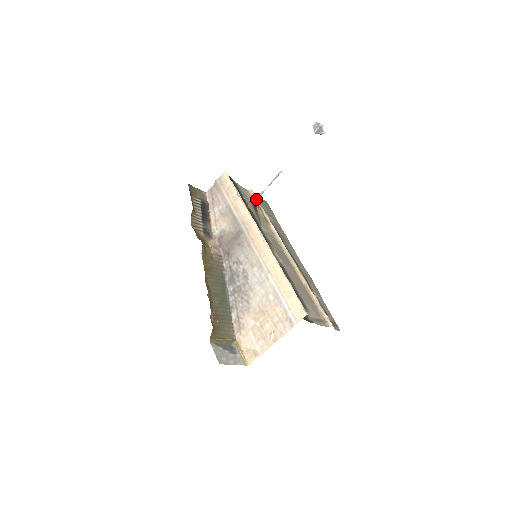
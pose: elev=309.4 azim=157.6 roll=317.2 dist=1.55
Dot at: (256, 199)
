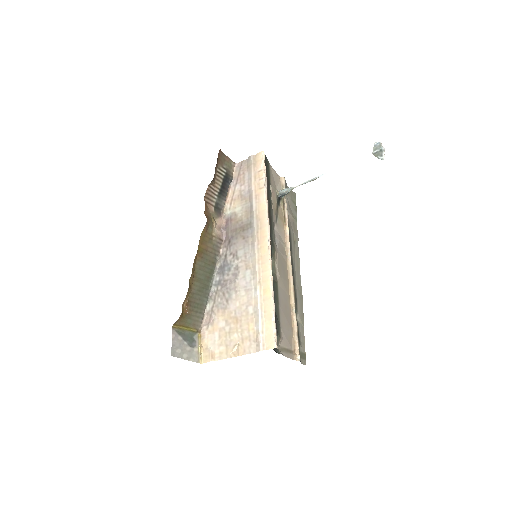
Dot at: (283, 192)
